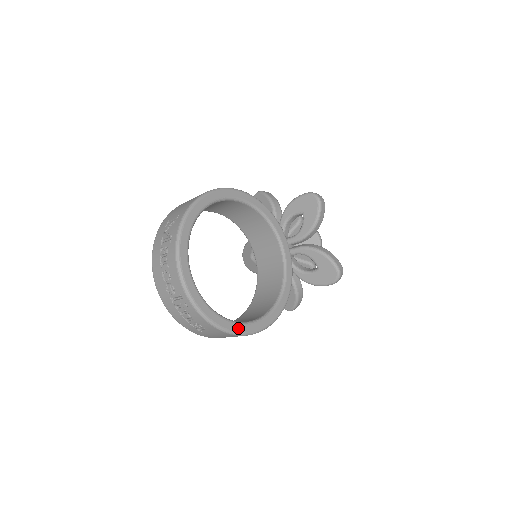
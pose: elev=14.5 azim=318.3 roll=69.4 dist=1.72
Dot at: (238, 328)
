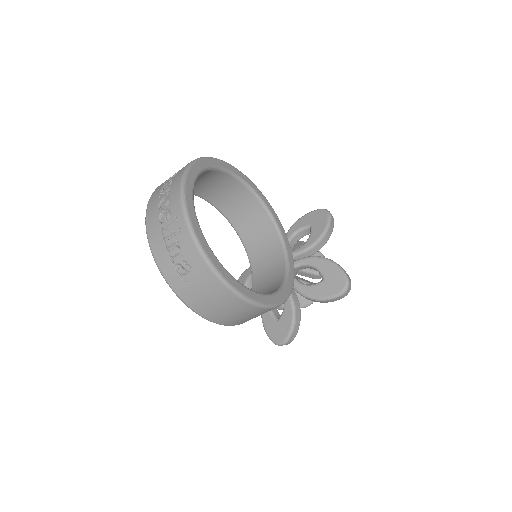
Dot at: (232, 281)
